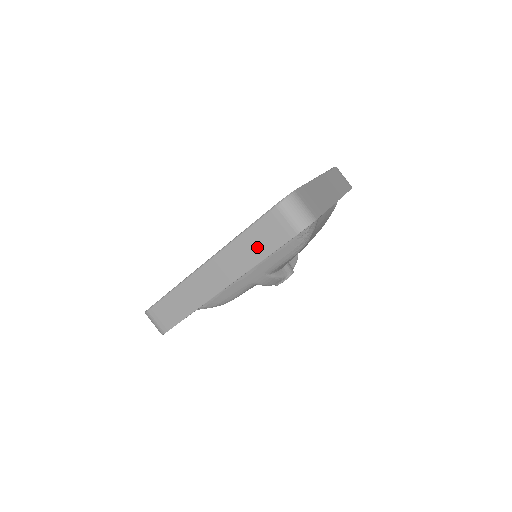
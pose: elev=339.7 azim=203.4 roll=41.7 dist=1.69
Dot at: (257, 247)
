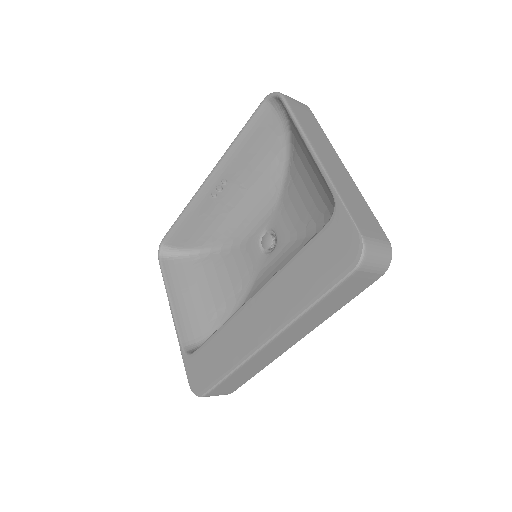
Dot at: (334, 304)
